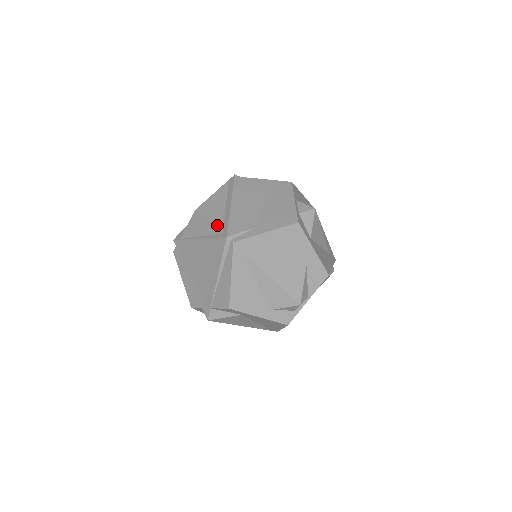
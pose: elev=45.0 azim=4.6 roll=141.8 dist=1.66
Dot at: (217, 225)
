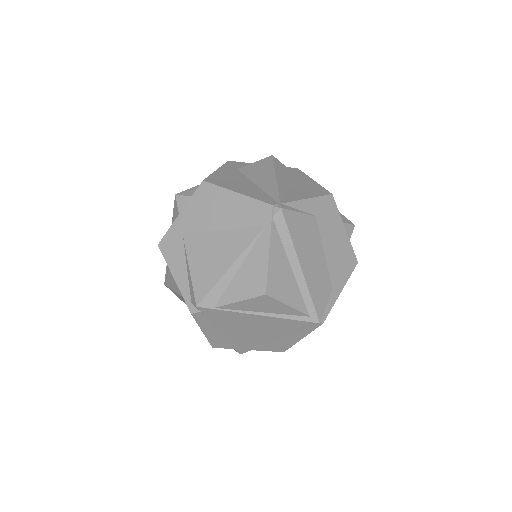
Dot at: (300, 308)
